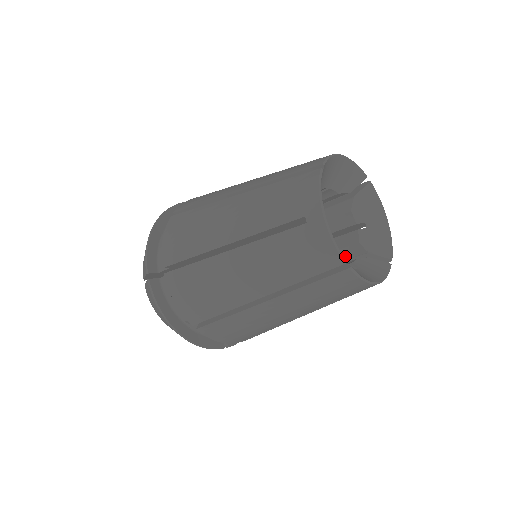
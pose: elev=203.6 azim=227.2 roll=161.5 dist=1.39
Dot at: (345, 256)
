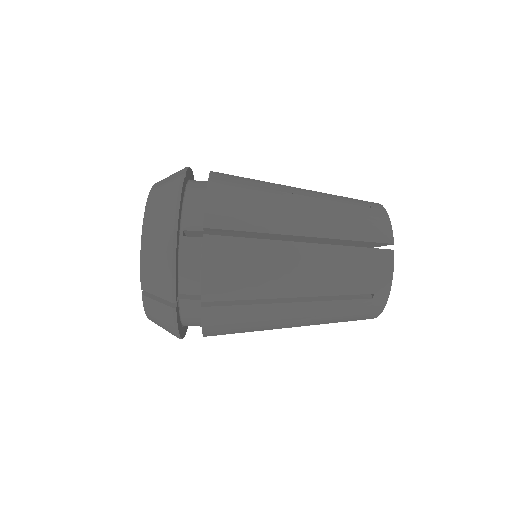
Dot at: occluded
